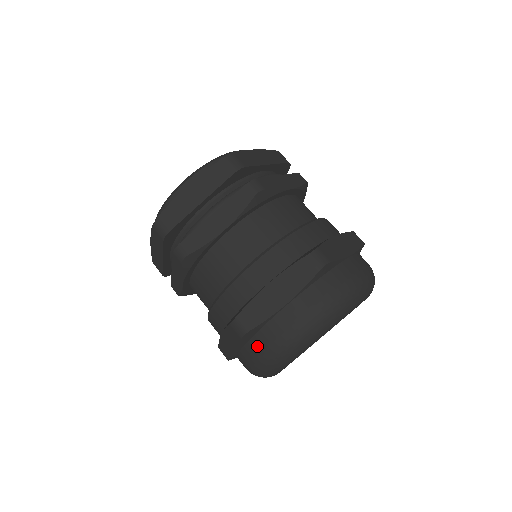
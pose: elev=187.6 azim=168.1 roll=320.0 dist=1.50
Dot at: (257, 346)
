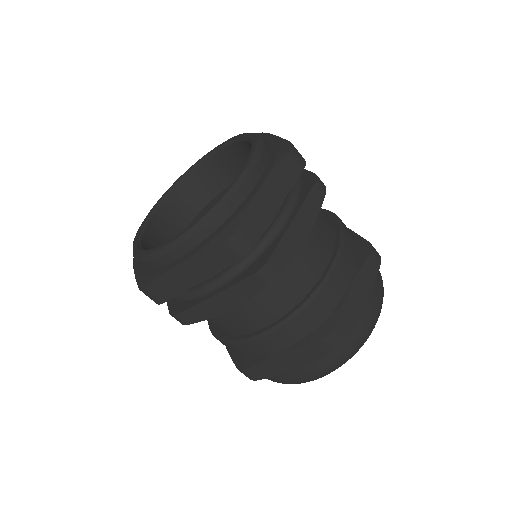
Dot at: (336, 353)
